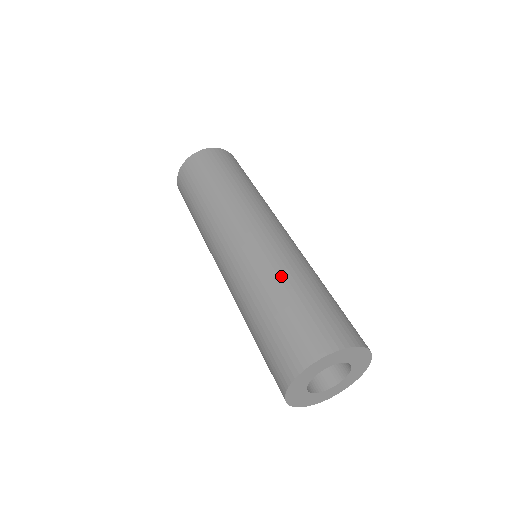
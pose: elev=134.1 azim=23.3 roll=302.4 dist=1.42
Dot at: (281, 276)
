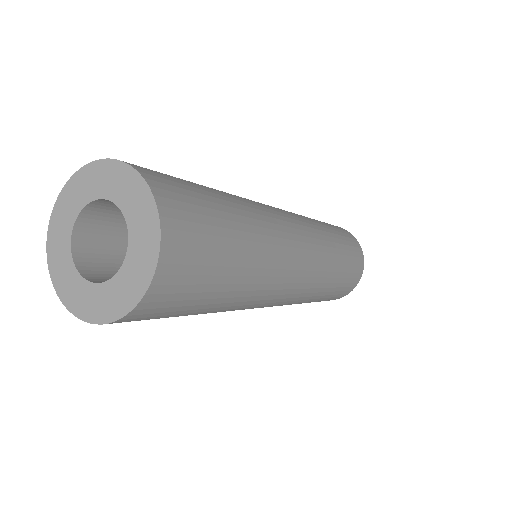
Dot at: occluded
